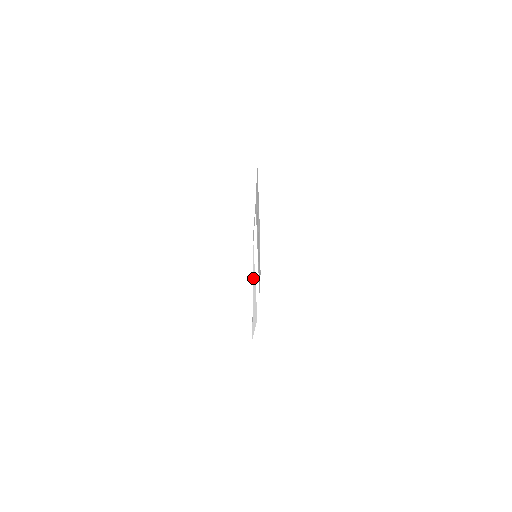
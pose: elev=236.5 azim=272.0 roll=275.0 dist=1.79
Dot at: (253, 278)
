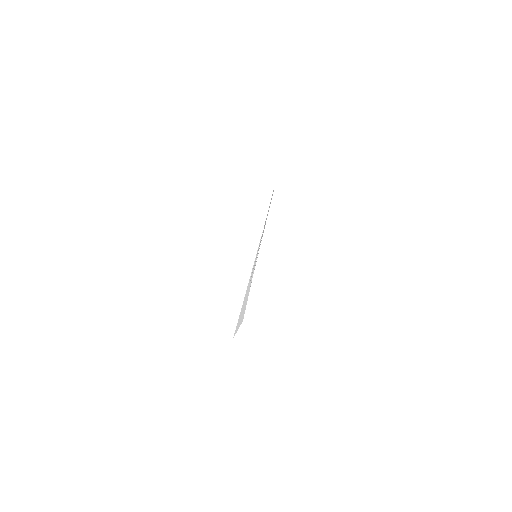
Dot at: (252, 270)
